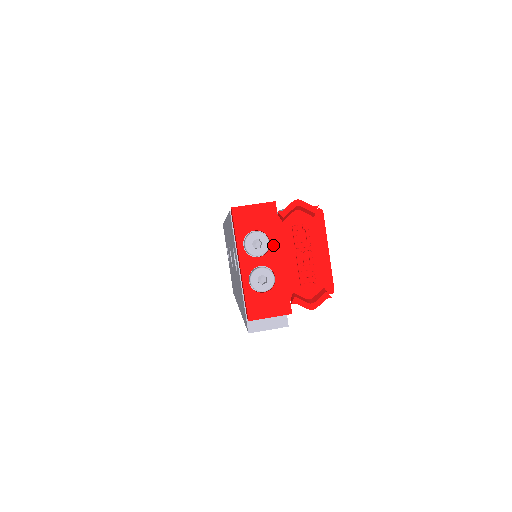
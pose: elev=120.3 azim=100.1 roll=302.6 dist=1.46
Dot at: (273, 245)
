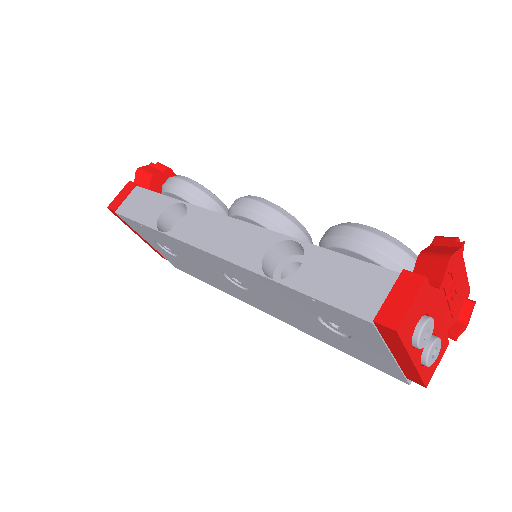
Dot at: (431, 315)
